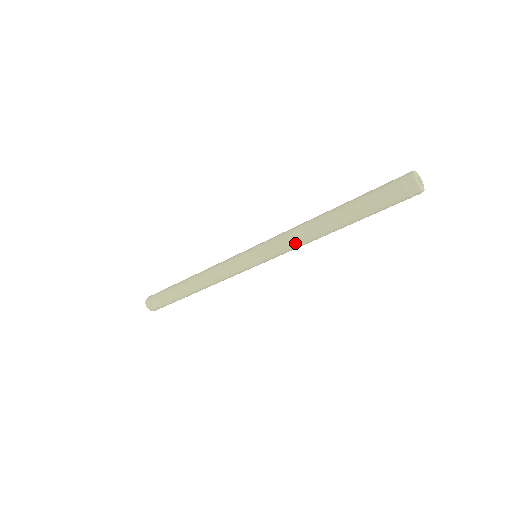
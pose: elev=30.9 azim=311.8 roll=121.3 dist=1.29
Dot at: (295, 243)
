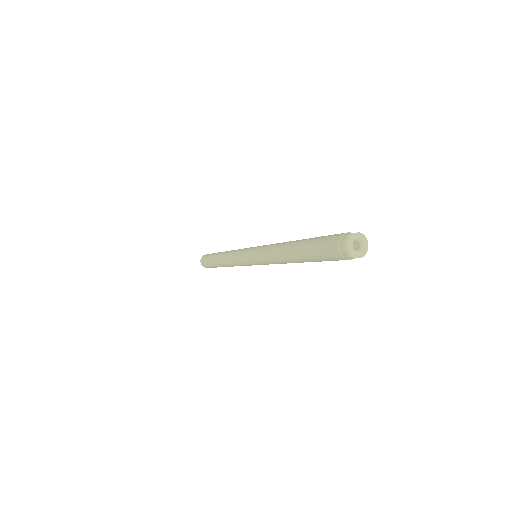
Dot at: occluded
